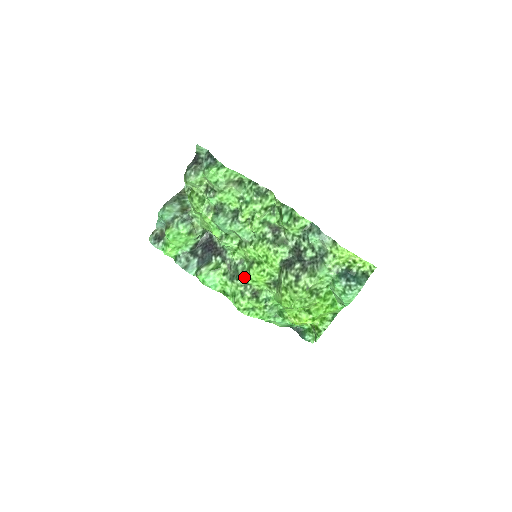
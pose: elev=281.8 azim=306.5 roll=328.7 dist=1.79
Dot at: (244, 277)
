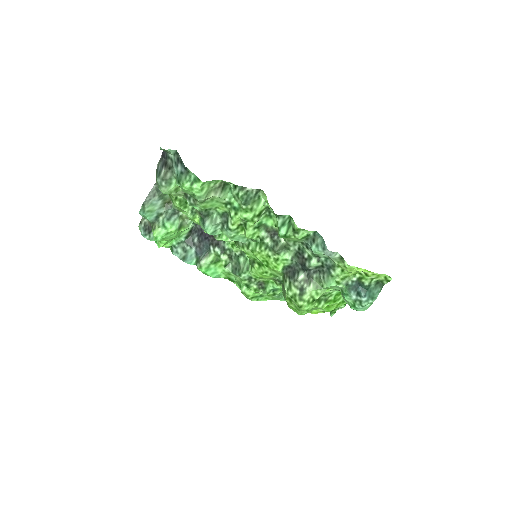
Dot at: (247, 273)
